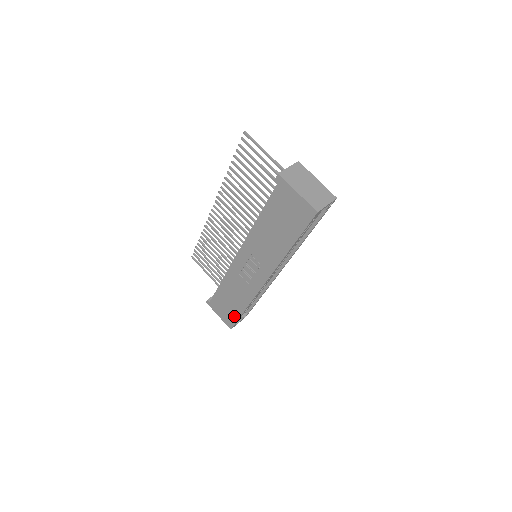
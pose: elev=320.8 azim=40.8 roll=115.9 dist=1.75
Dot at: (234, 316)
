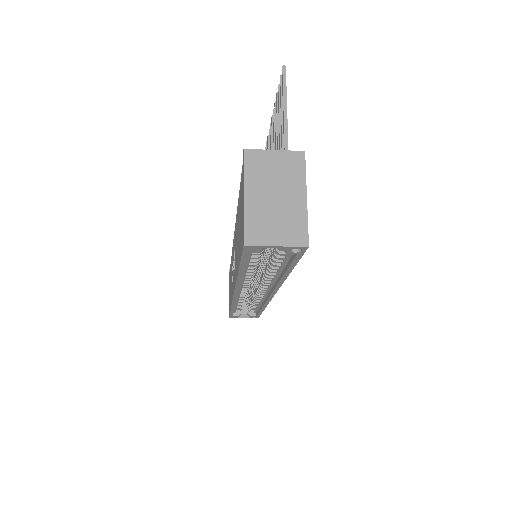
Dot at: occluded
